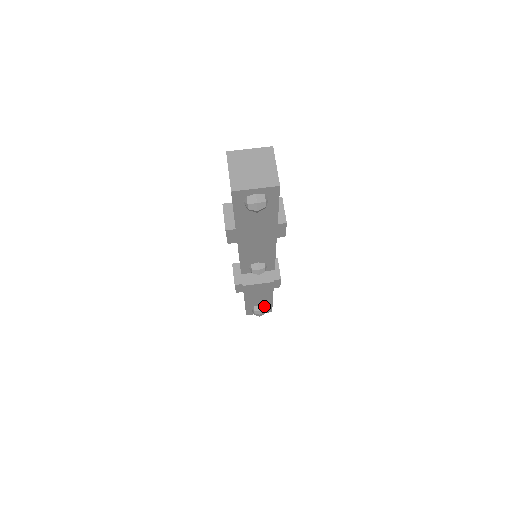
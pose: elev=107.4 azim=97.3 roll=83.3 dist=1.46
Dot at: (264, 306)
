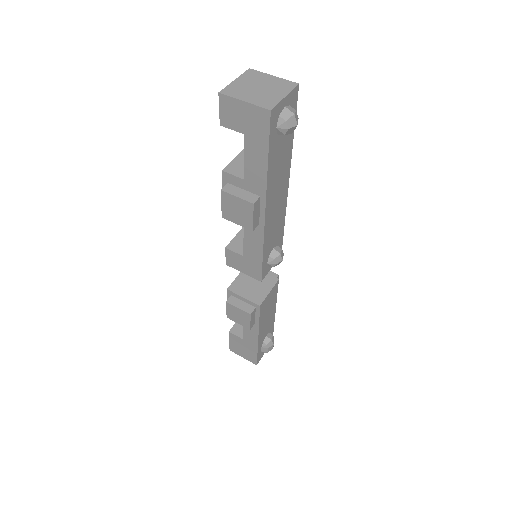
Dot at: (270, 333)
